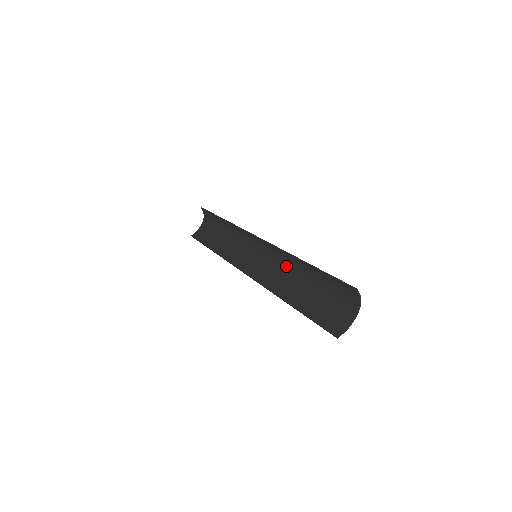
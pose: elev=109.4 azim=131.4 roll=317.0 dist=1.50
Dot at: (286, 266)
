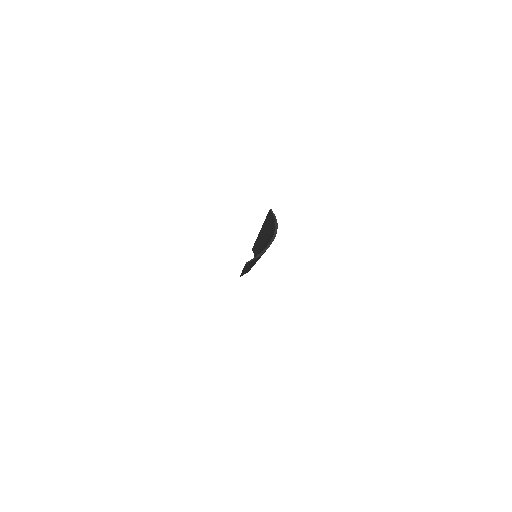
Dot at: occluded
